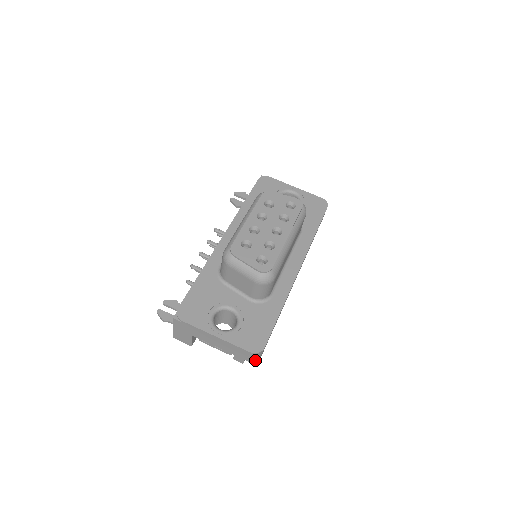
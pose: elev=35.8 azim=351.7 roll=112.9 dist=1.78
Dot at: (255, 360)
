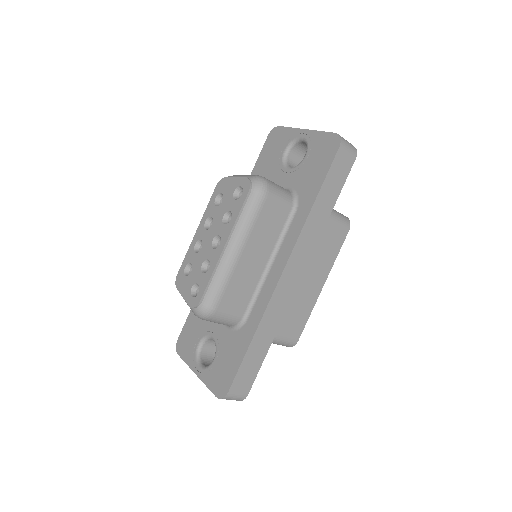
Dot at: (239, 400)
